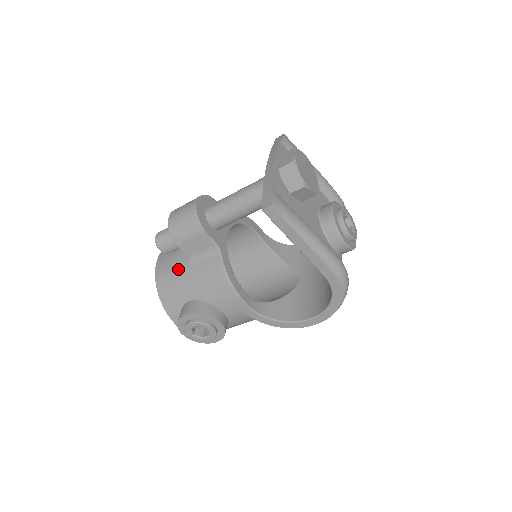
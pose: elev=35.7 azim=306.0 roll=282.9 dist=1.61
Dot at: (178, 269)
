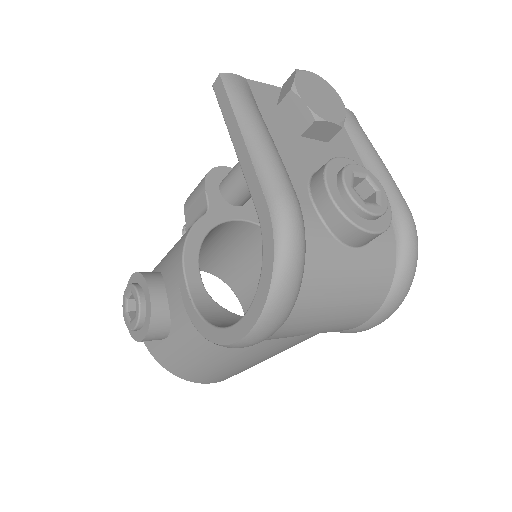
Dot at: occluded
